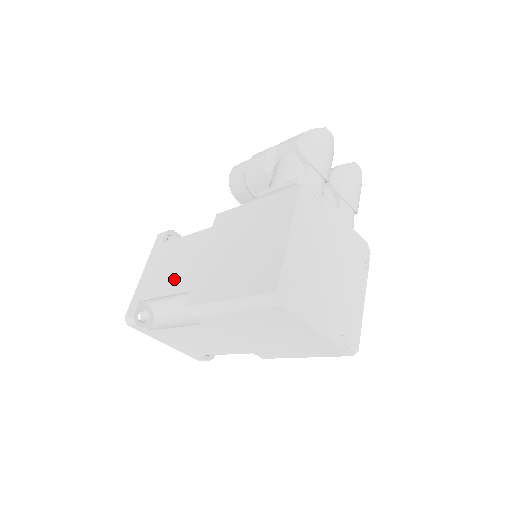
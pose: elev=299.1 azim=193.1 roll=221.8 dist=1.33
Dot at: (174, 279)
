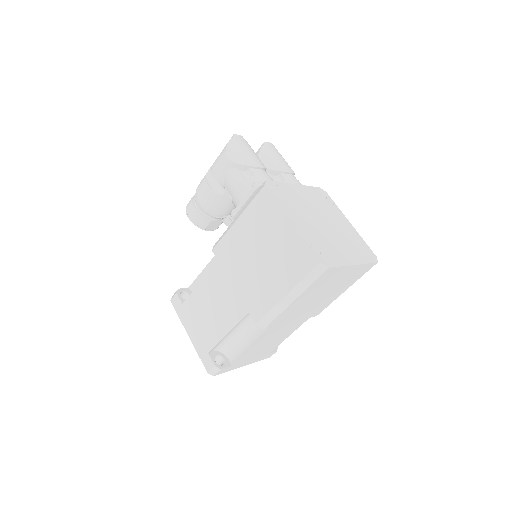
Dot at: (224, 317)
